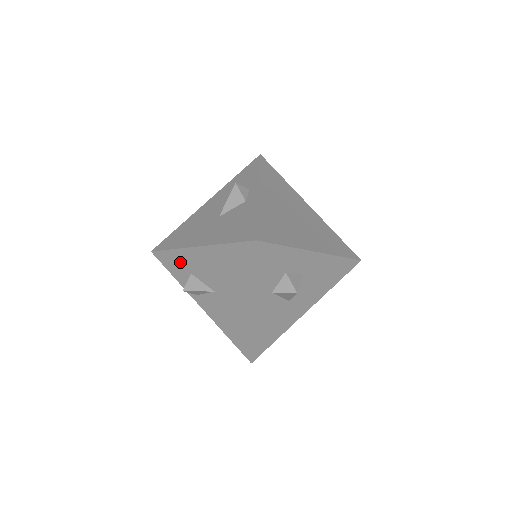
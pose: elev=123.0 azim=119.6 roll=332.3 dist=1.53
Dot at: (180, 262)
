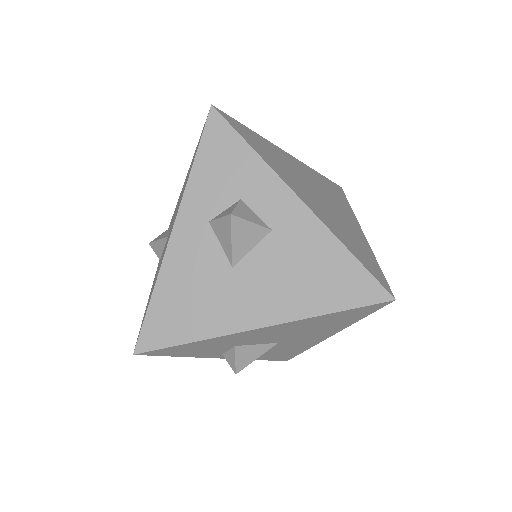
Dot at: occluded
